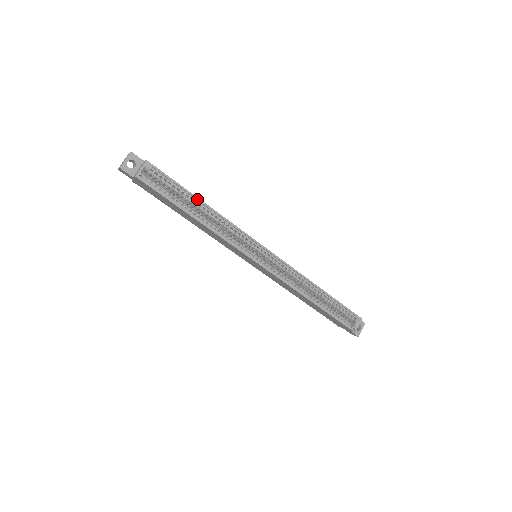
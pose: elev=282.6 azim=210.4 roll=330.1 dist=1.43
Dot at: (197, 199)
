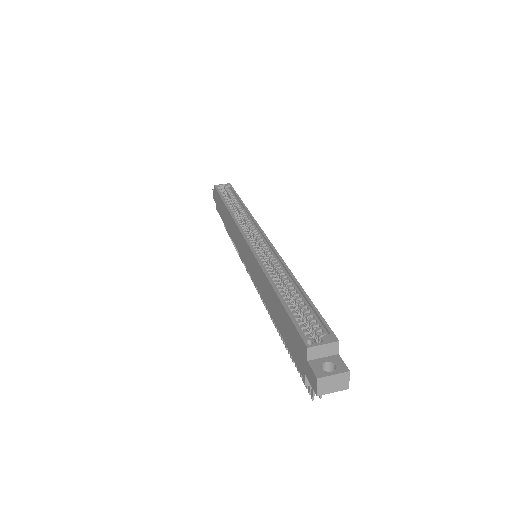
Dot at: (240, 200)
